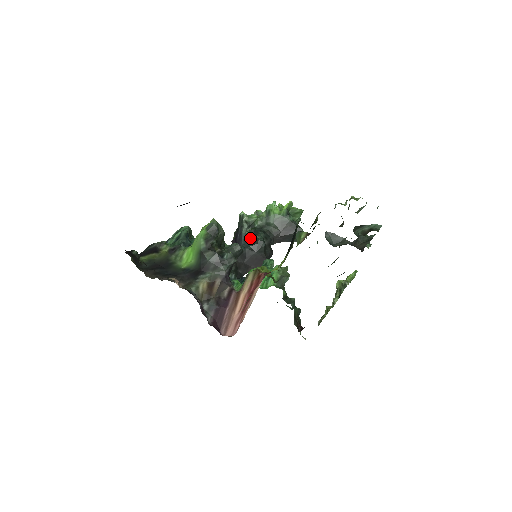
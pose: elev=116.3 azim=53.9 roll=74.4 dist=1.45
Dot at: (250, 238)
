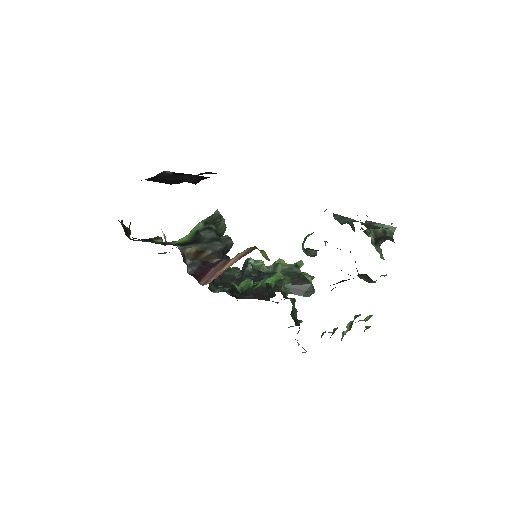
Dot at: (253, 274)
